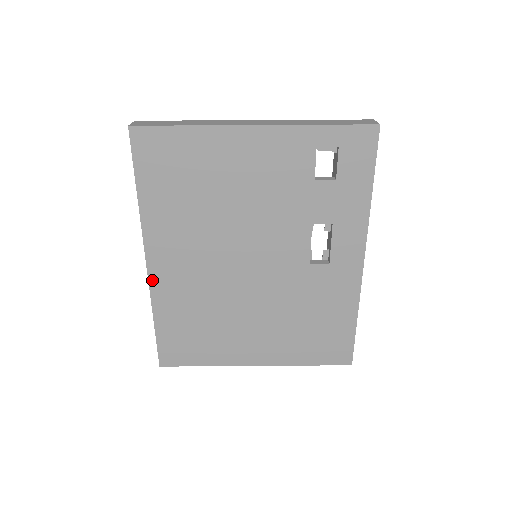
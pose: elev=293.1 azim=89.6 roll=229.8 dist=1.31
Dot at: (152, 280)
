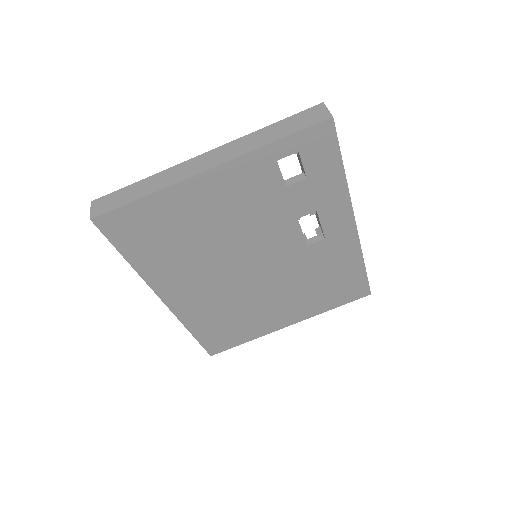
Dot at: (175, 310)
